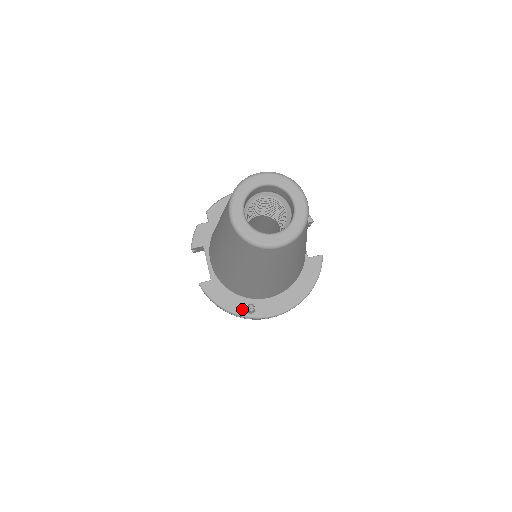
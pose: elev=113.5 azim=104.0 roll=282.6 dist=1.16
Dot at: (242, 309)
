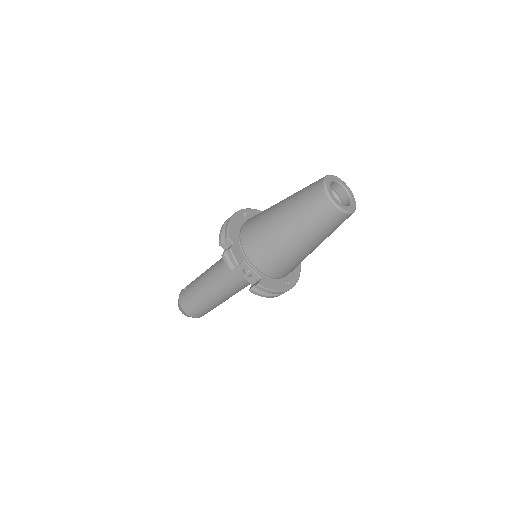
Dot at: (285, 286)
